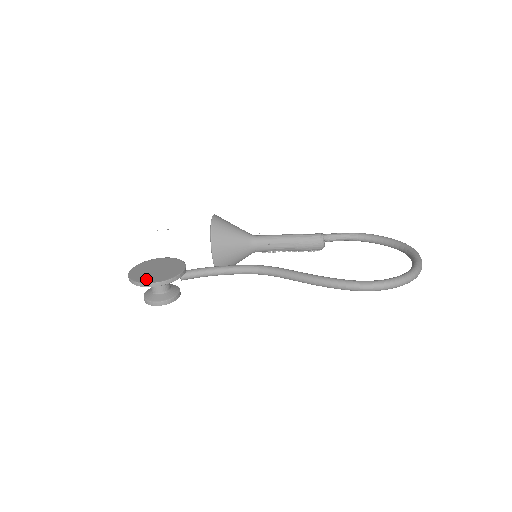
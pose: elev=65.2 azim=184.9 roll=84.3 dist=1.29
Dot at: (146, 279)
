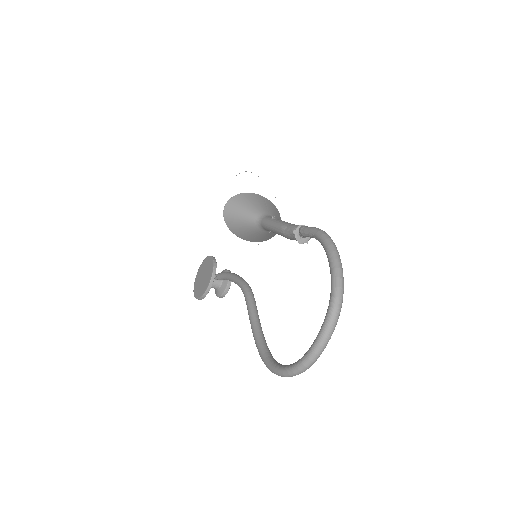
Dot at: (196, 291)
